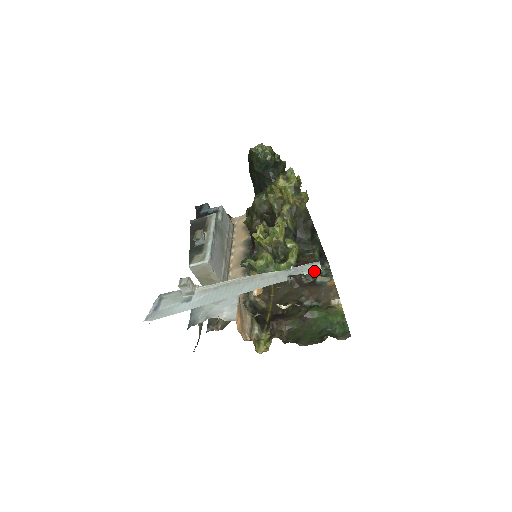
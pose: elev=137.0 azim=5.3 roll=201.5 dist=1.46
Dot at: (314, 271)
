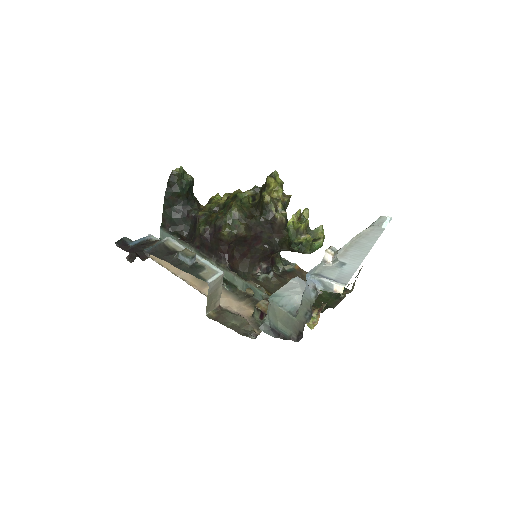
Dot at: (391, 219)
